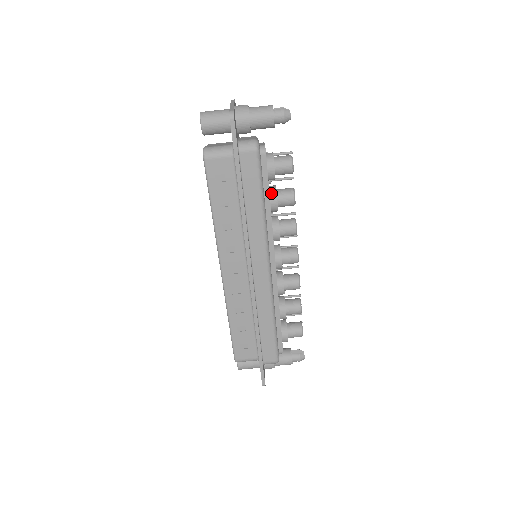
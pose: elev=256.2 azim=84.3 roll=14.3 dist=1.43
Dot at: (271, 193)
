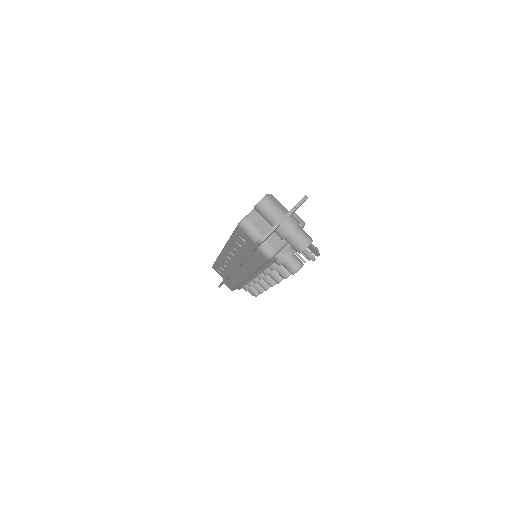
Dot at: (273, 264)
